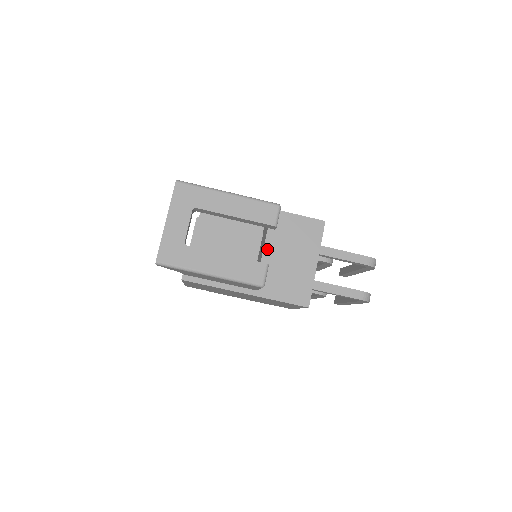
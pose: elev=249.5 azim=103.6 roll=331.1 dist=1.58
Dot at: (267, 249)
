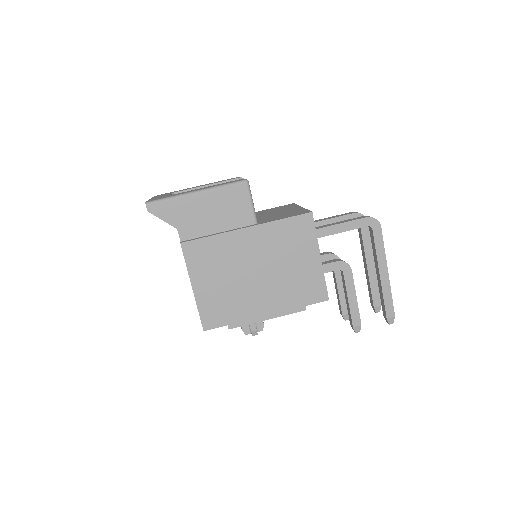
Dot at: occluded
